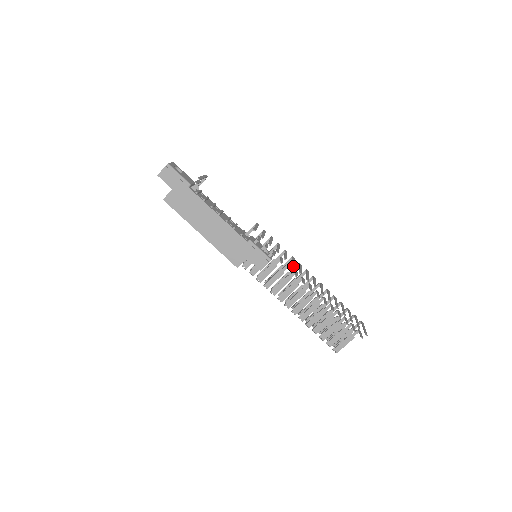
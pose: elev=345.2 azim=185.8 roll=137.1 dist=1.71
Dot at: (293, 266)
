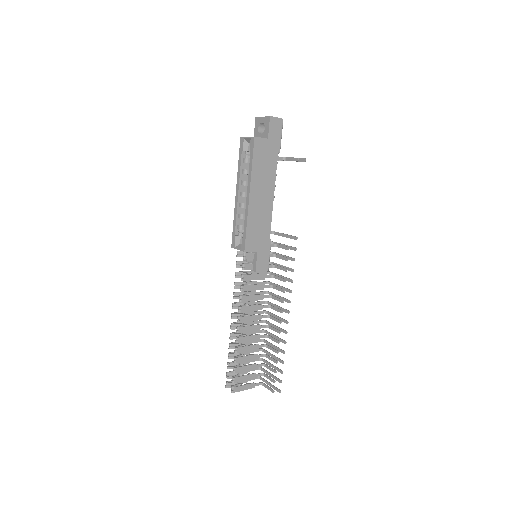
Dot at: (291, 292)
